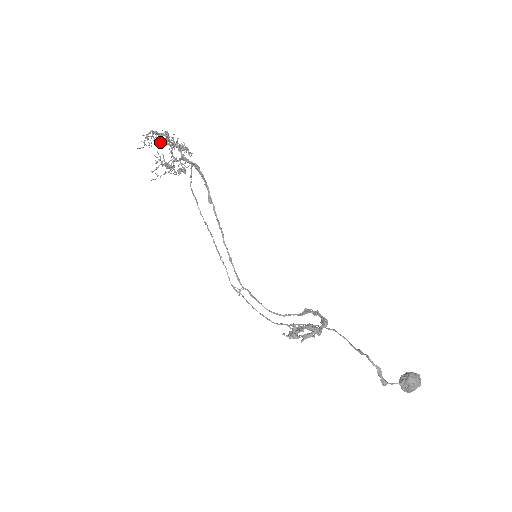
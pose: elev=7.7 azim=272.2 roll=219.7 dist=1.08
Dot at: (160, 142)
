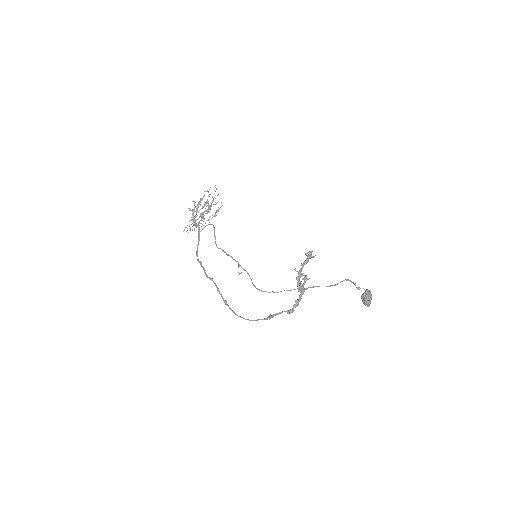
Dot at: occluded
